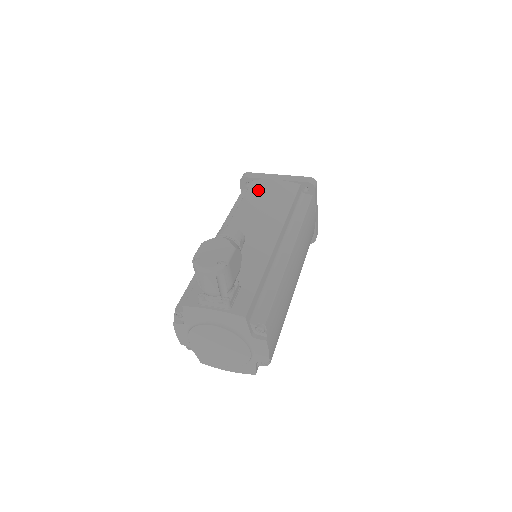
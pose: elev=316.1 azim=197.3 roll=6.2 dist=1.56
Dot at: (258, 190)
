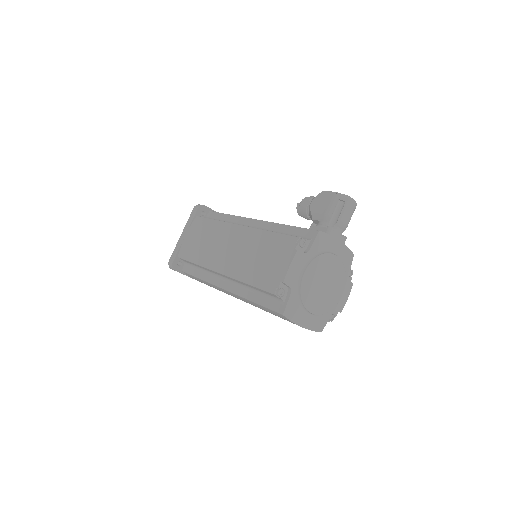
Dot at: occluded
